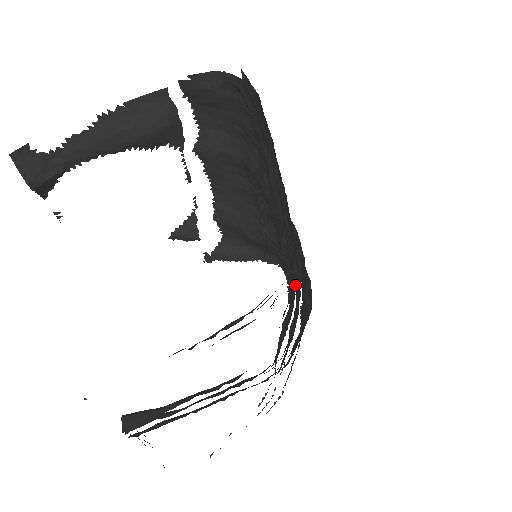
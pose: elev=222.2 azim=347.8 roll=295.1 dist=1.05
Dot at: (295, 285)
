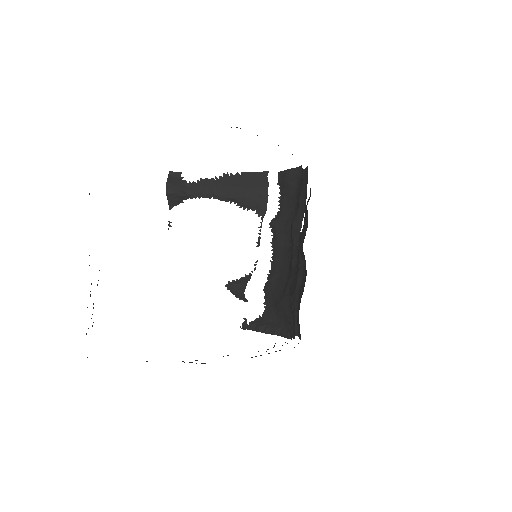
Dot at: occluded
